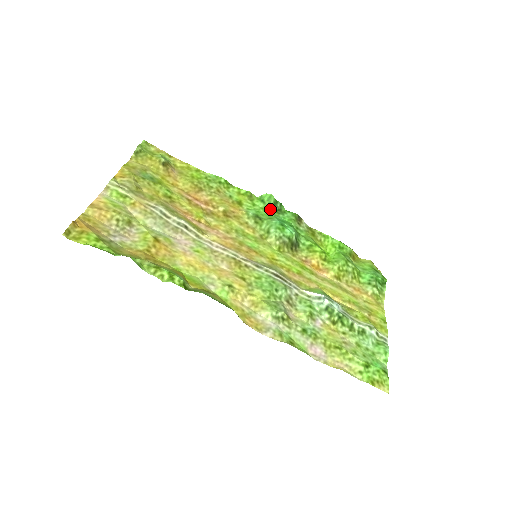
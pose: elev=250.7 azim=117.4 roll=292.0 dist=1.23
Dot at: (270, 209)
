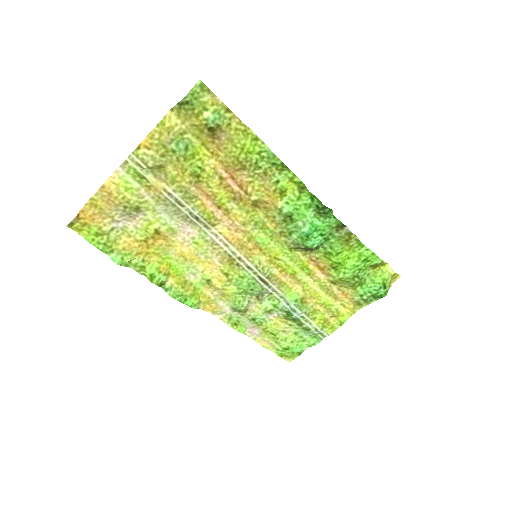
Dot at: (314, 209)
